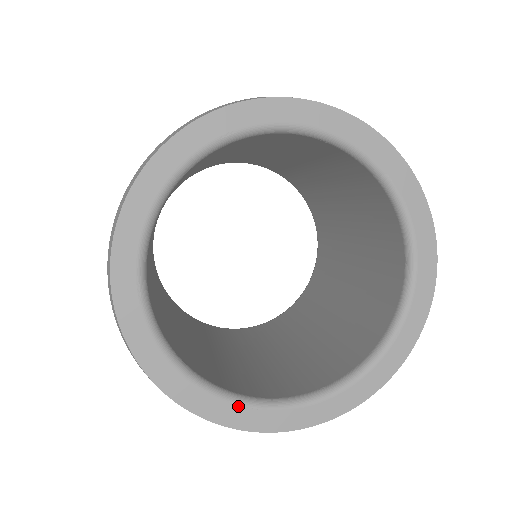
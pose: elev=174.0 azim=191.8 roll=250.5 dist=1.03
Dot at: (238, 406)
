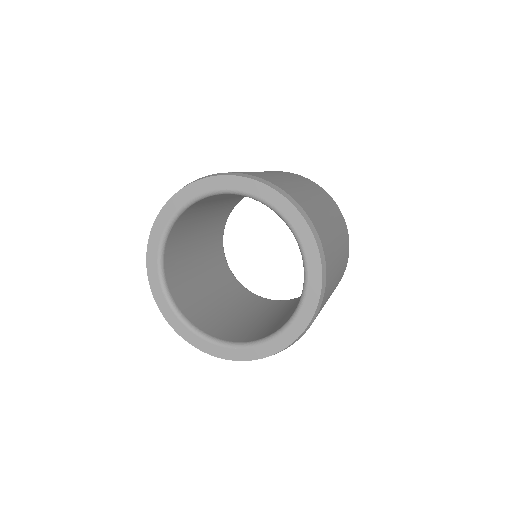
Dot at: (225, 347)
